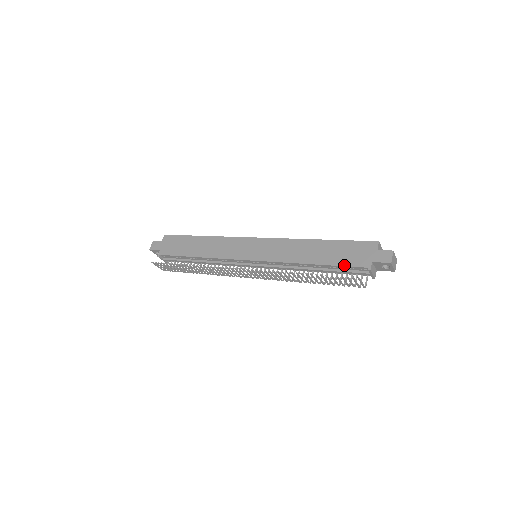
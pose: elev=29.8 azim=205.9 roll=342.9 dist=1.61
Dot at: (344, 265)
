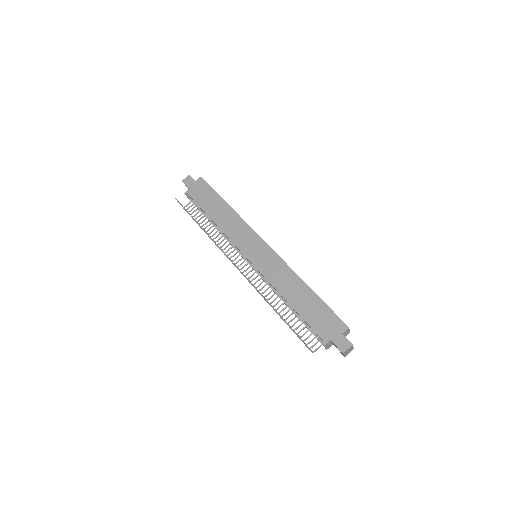
Dot at: (309, 325)
